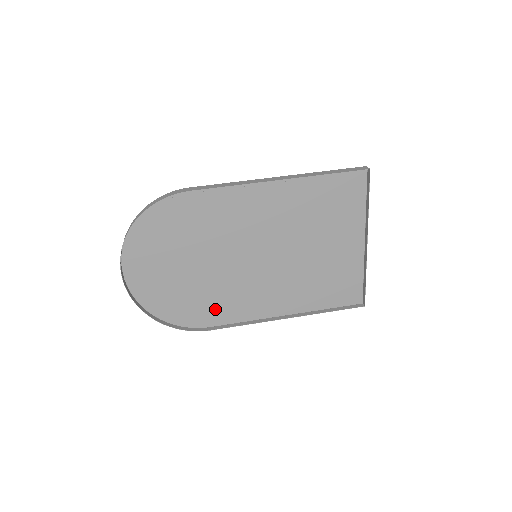
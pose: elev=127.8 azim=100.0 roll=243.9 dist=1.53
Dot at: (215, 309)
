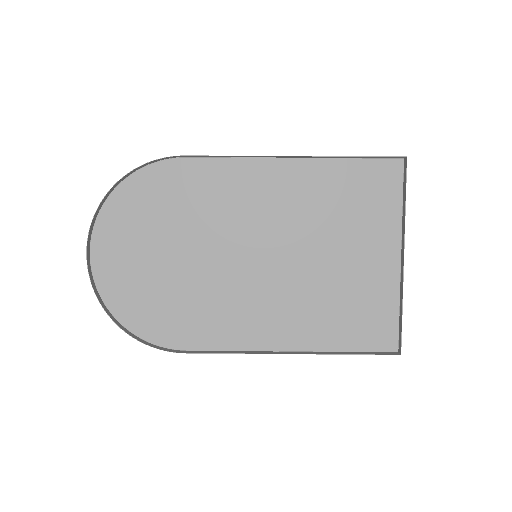
Dot at: (195, 324)
